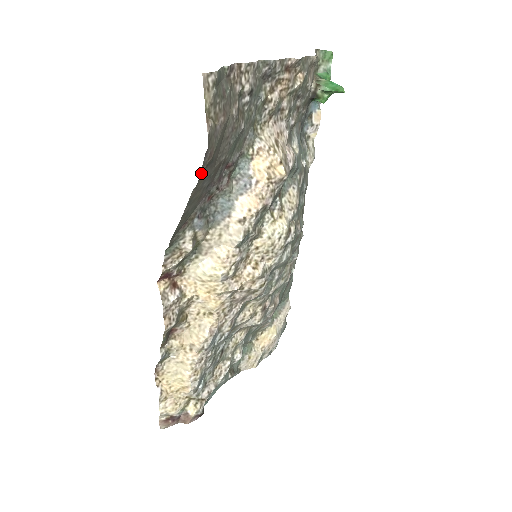
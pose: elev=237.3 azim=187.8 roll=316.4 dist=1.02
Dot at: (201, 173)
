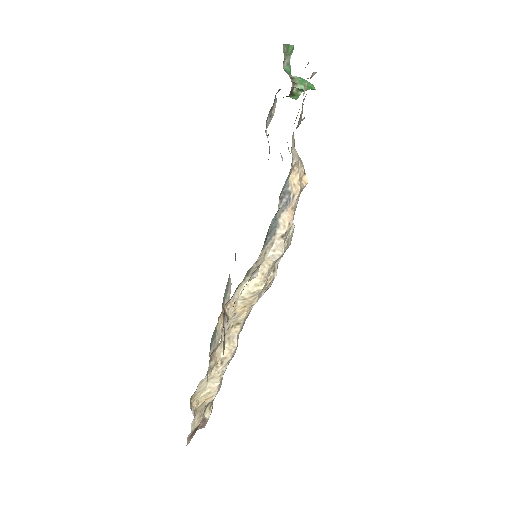
Dot at: occluded
